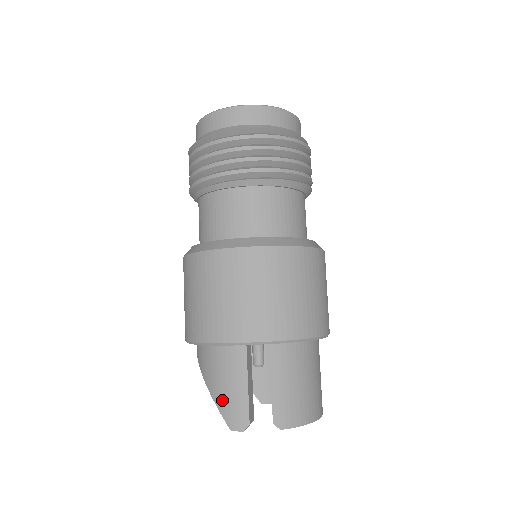
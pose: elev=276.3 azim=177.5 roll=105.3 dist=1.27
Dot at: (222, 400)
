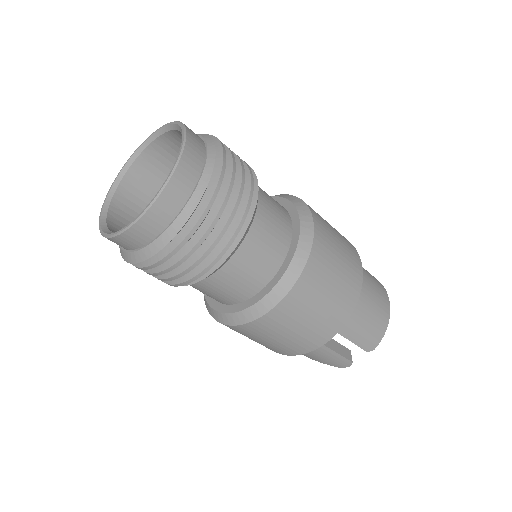
Dot at: (323, 361)
